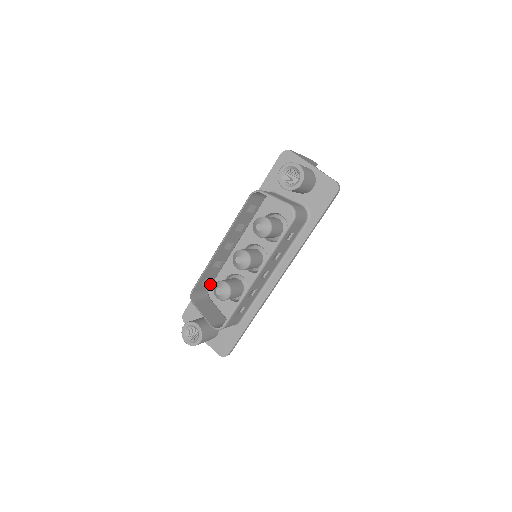
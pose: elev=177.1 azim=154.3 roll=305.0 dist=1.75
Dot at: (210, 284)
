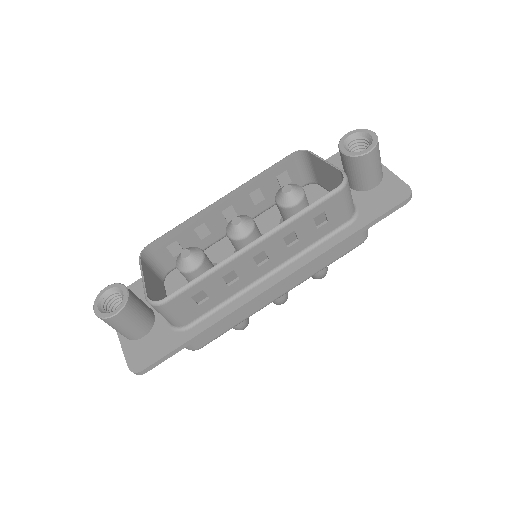
Dot at: occluded
